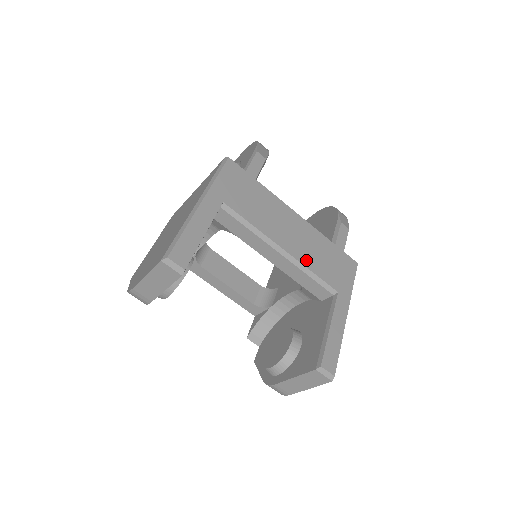
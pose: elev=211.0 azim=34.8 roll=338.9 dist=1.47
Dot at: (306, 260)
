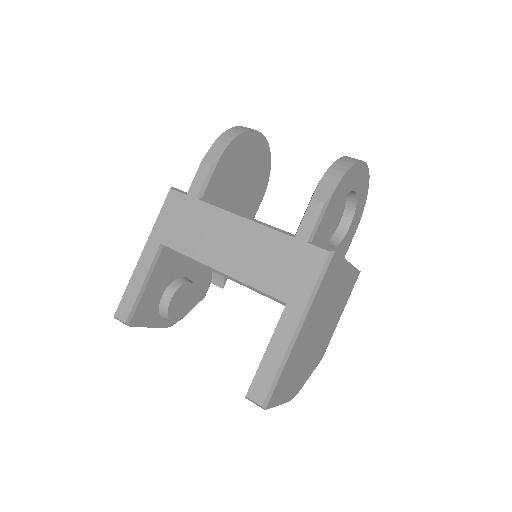
Dot at: (246, 275)
